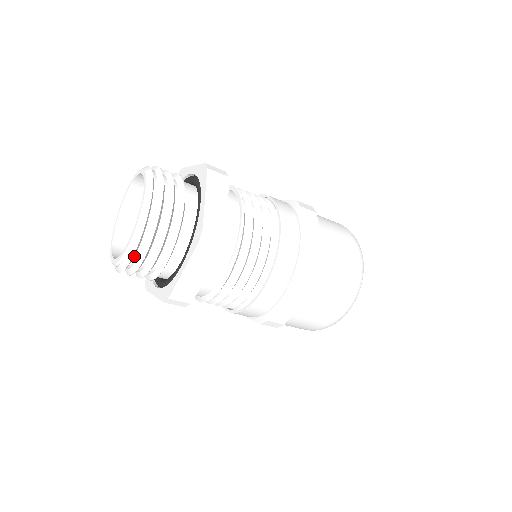
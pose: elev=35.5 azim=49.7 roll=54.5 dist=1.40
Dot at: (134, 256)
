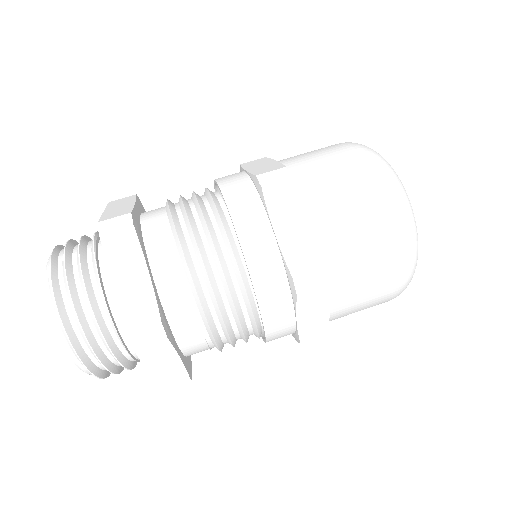
Dot at: (58, 259)
